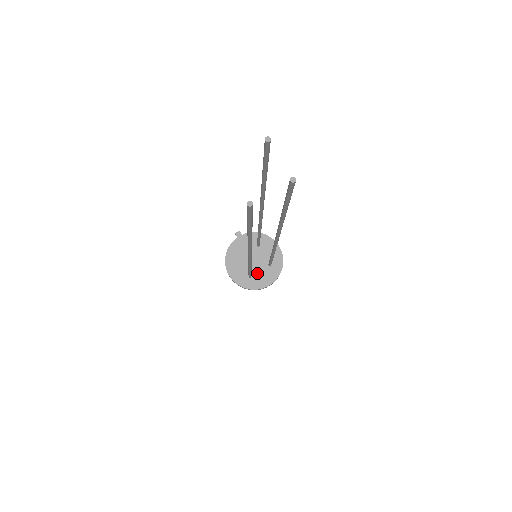
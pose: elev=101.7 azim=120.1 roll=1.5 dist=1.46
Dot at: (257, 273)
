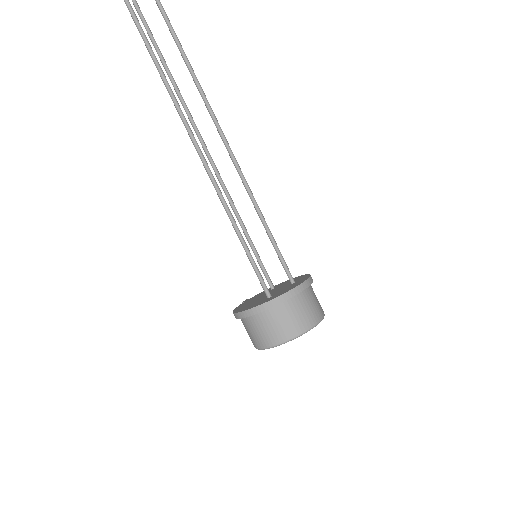
Dot at: (278, 292)
